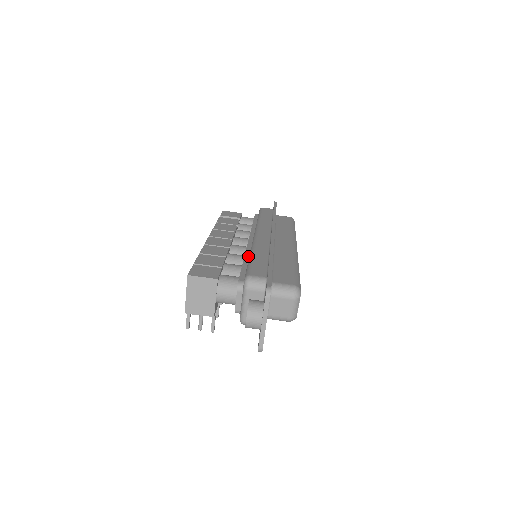
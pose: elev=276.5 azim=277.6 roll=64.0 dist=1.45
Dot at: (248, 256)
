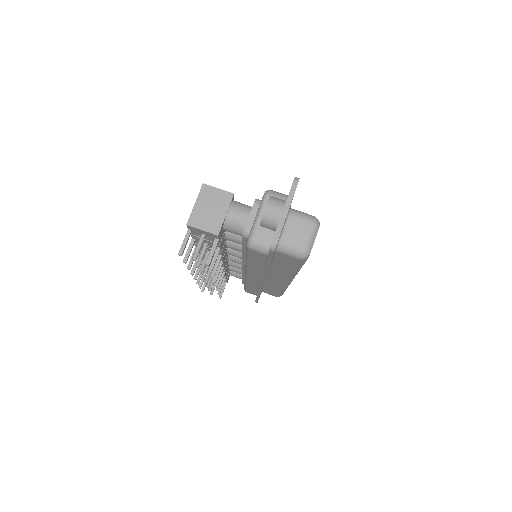
Dot at: occluded
